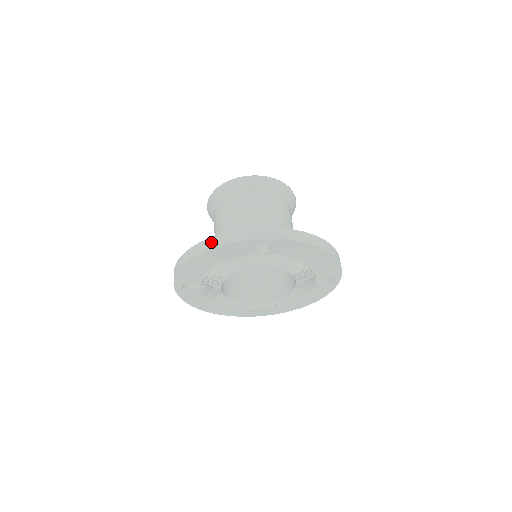
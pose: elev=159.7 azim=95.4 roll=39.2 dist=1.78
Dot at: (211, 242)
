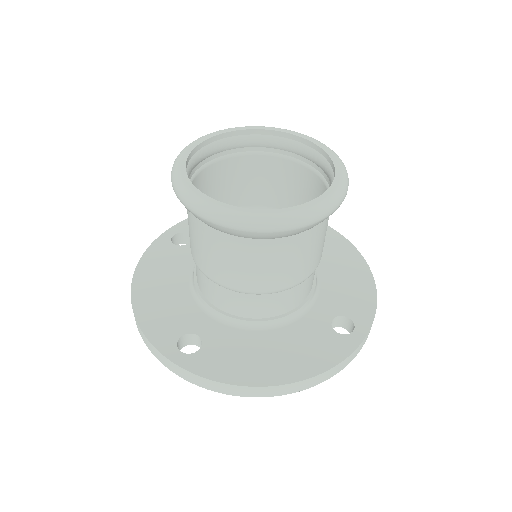
Dot at: (134, 316)
